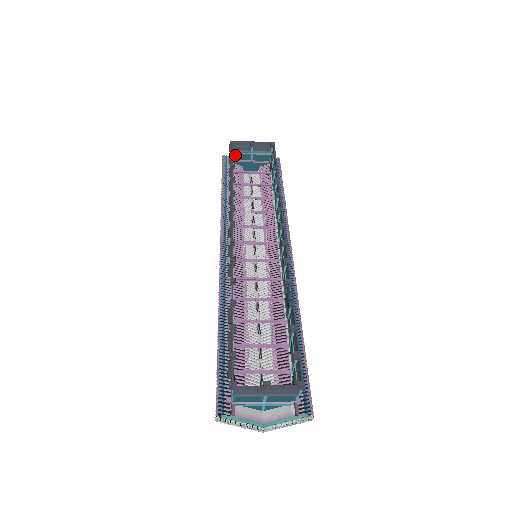
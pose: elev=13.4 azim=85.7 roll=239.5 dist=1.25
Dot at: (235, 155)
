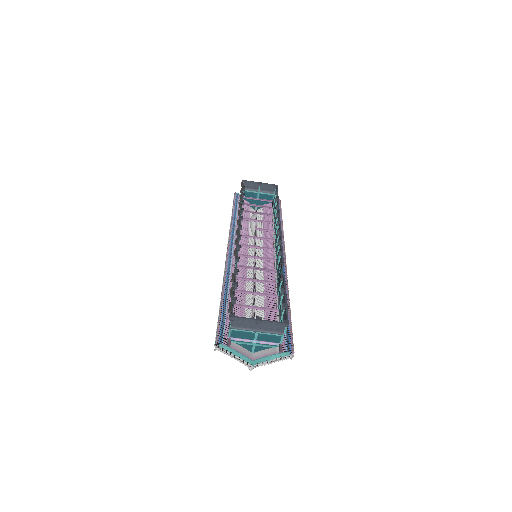
Dot at: (245, 192)
